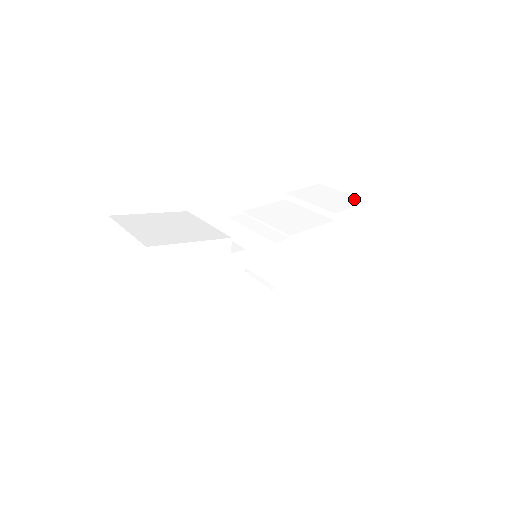
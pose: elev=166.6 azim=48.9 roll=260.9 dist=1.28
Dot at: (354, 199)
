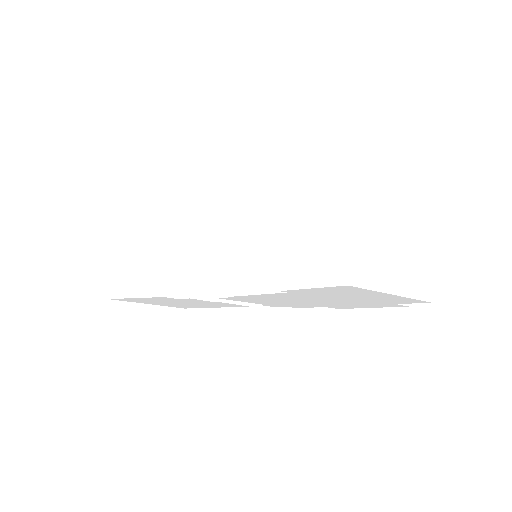
Dot at: (337, 259)
